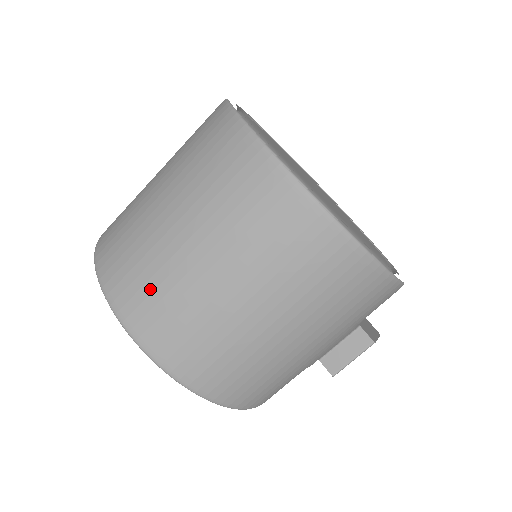
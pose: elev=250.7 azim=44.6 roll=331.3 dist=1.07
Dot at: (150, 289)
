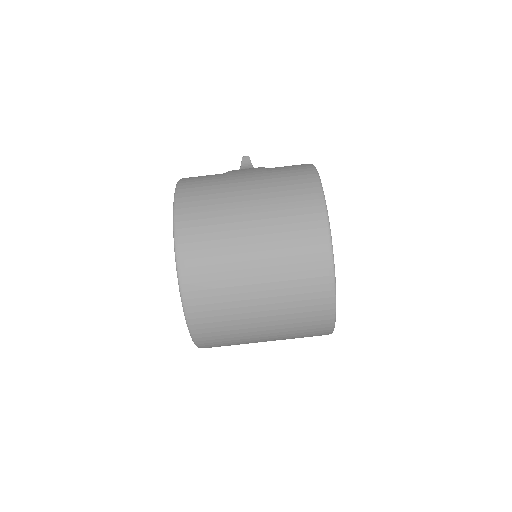
Dot at: (215, 294)
